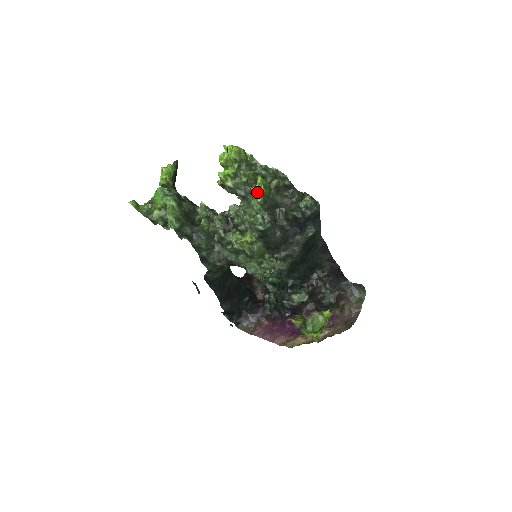
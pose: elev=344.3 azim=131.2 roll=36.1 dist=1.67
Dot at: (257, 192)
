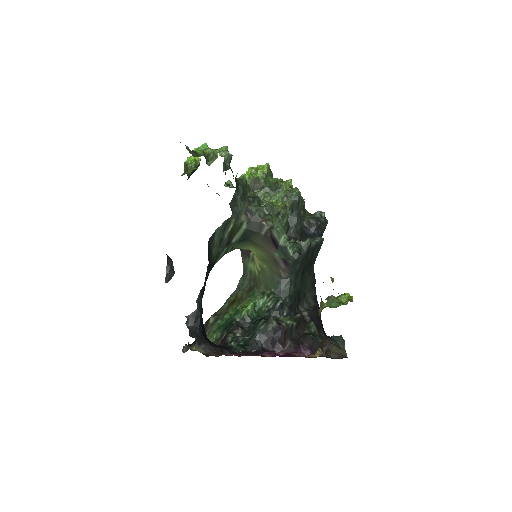
Dot at: (285, 189)
